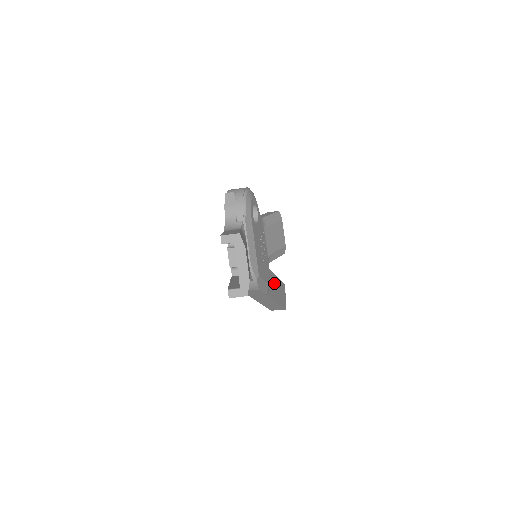
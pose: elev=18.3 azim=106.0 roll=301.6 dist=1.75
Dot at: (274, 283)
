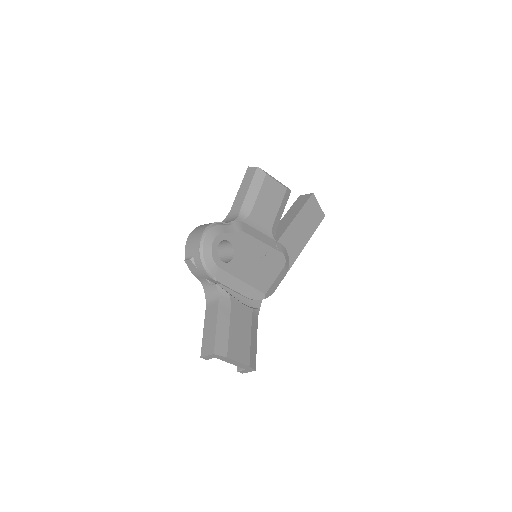
Dot at: (294, 233)
